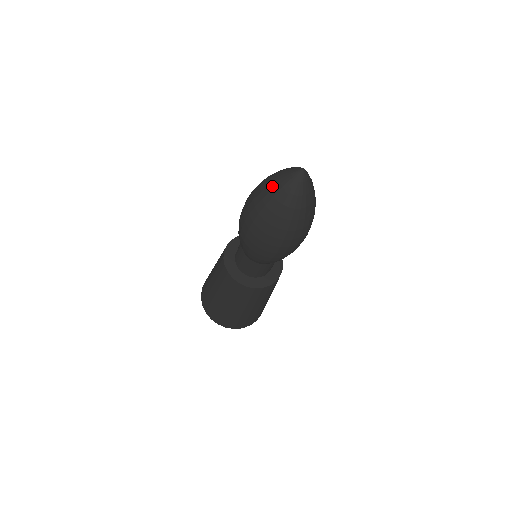
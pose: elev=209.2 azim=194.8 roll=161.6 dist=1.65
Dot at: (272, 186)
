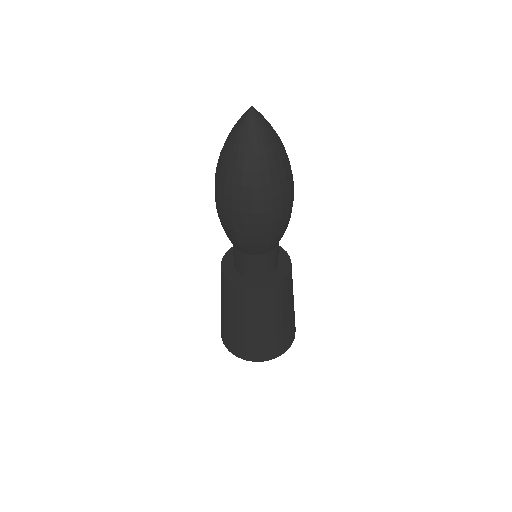
Dot at: occluded
